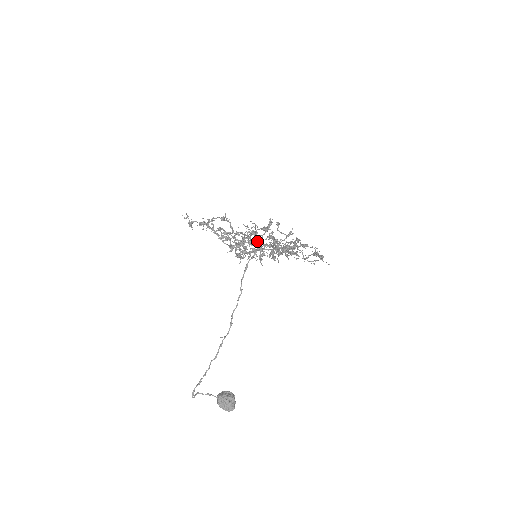
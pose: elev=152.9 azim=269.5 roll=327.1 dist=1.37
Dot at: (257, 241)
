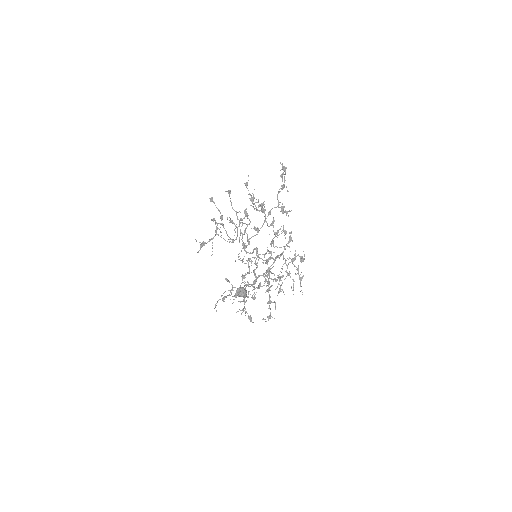
Dot at: (263, 209)
